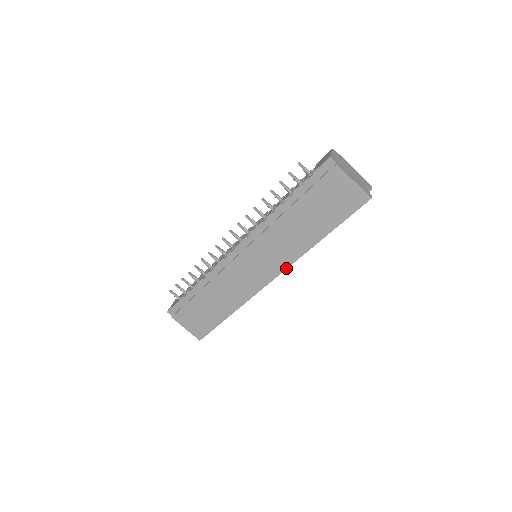
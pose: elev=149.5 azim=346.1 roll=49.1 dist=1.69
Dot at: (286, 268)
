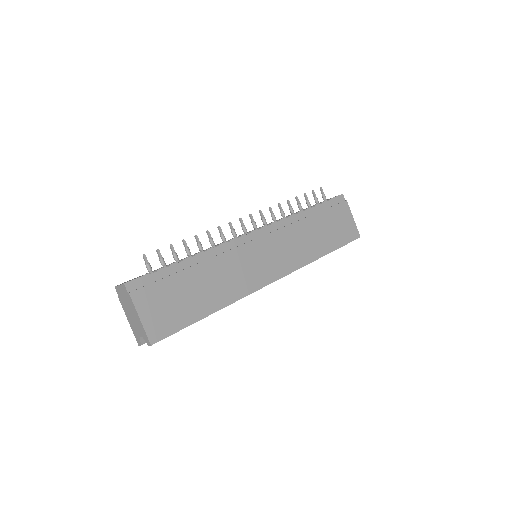
Dot at: (290, 272)
